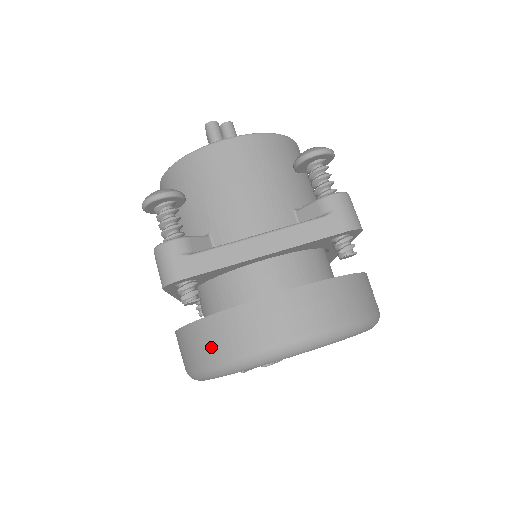
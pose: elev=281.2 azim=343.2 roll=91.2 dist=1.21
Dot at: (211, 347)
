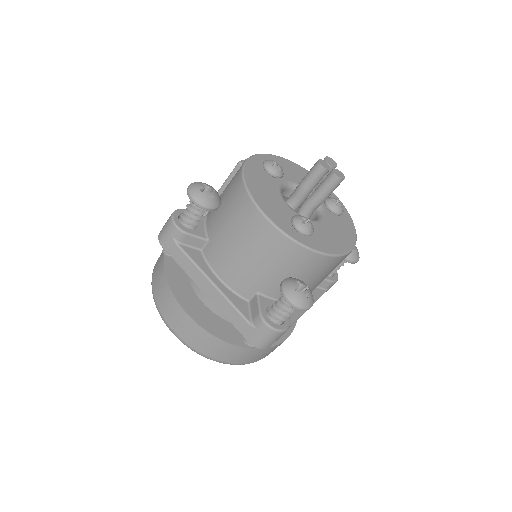
Dot at: (156, 277)
